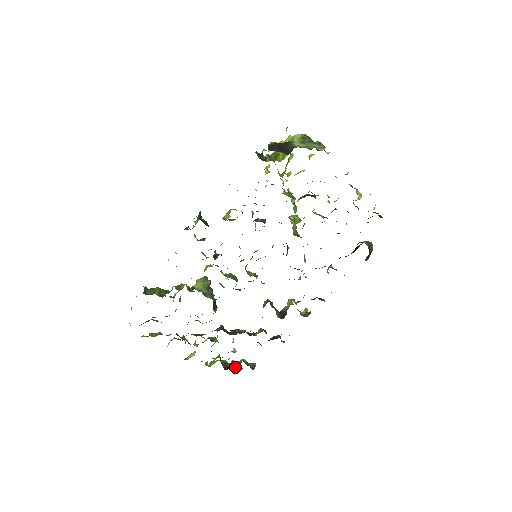
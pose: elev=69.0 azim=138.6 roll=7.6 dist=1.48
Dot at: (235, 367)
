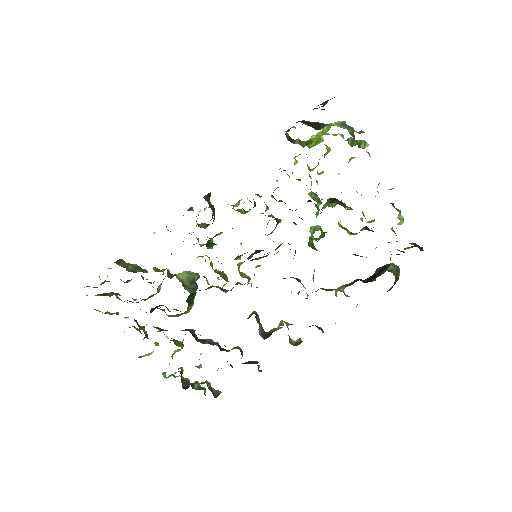
Dot at: (196, 389)
